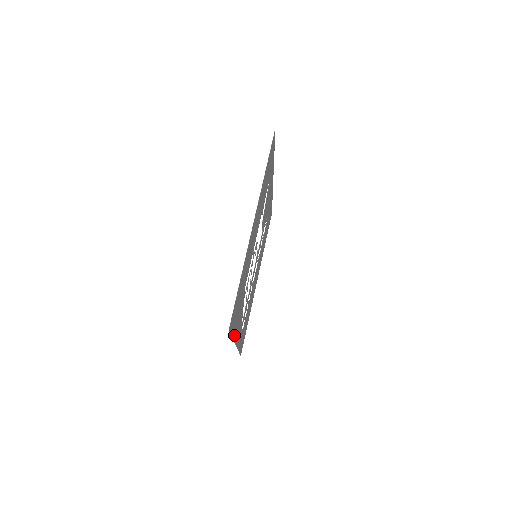
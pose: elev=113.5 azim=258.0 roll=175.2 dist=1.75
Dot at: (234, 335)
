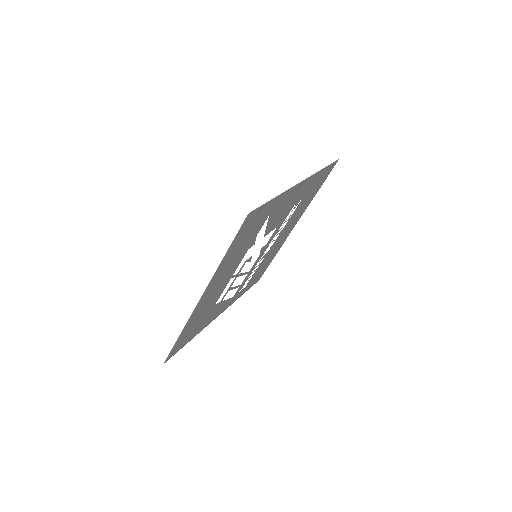
Dot at: (199, 331)
